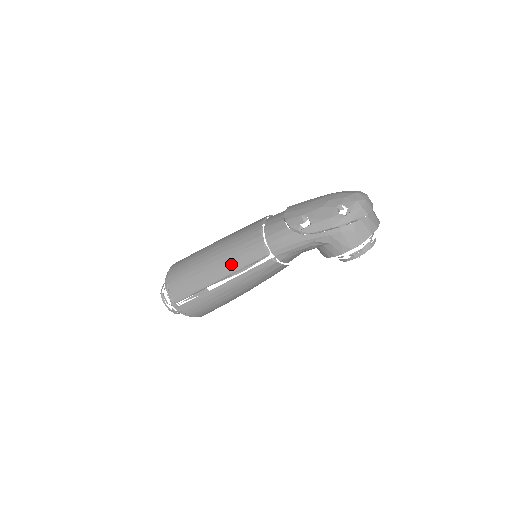
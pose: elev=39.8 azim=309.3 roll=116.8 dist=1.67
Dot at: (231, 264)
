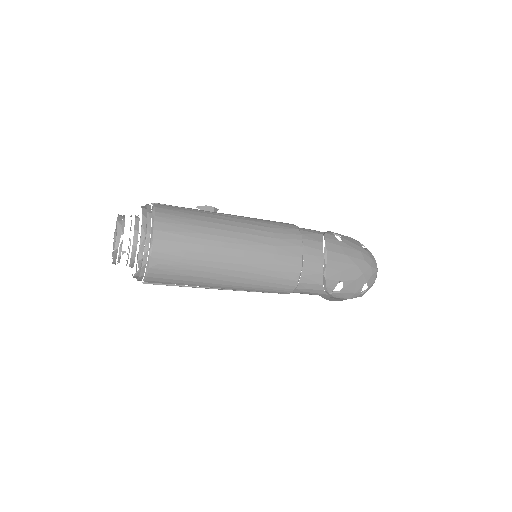
Dot at: (249, 287)
